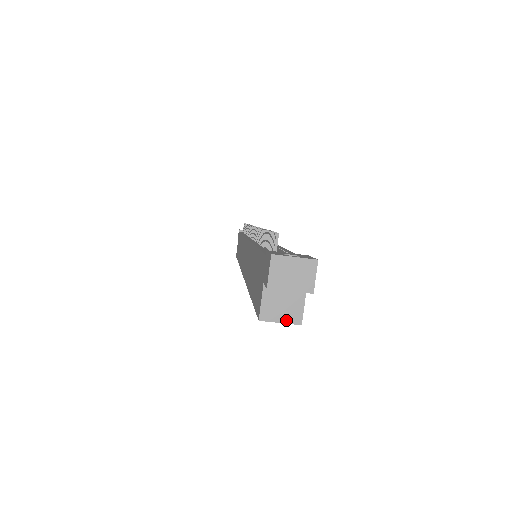
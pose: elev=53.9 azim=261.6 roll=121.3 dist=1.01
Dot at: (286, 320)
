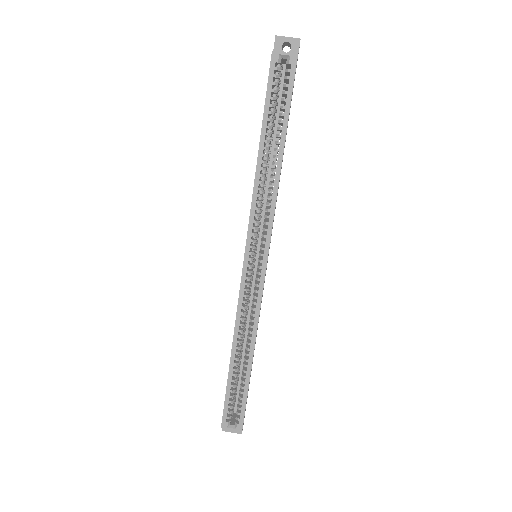
Dot at: (288, 53)
